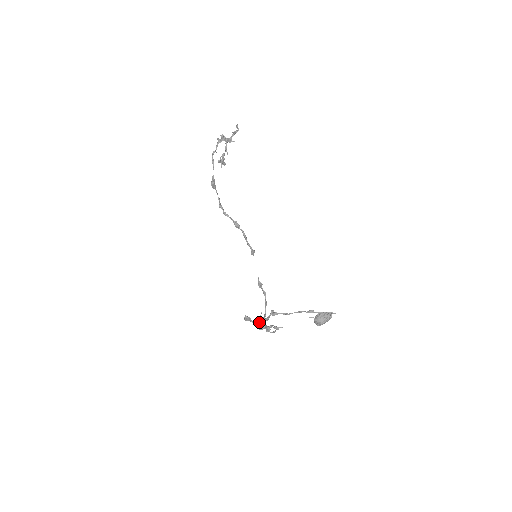
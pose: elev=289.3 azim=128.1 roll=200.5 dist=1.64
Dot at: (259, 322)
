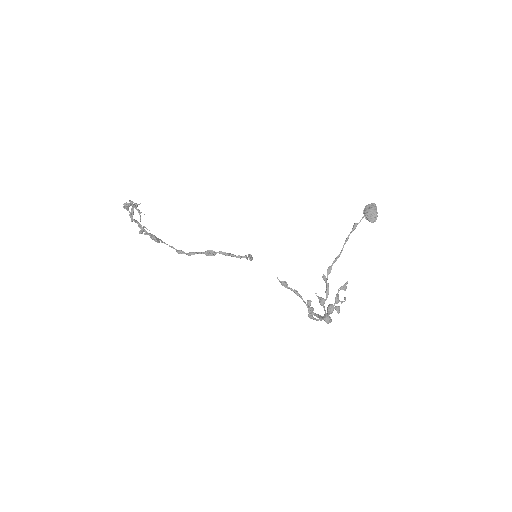
Dot at: (324, 302)
